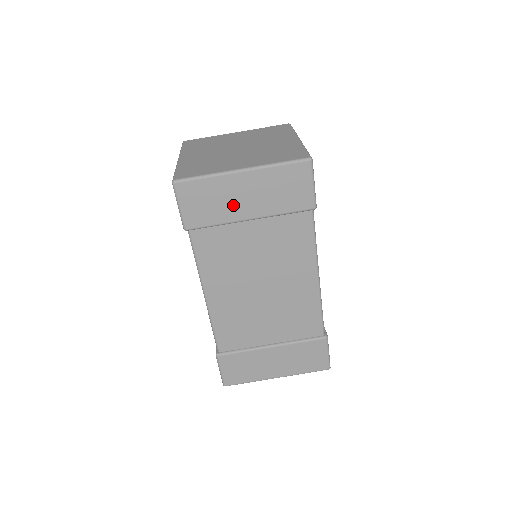
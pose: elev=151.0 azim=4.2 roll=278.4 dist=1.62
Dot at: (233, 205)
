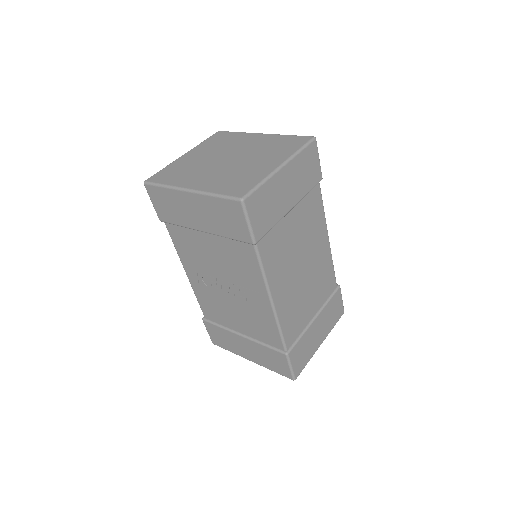
Dot at: (281, 201)
